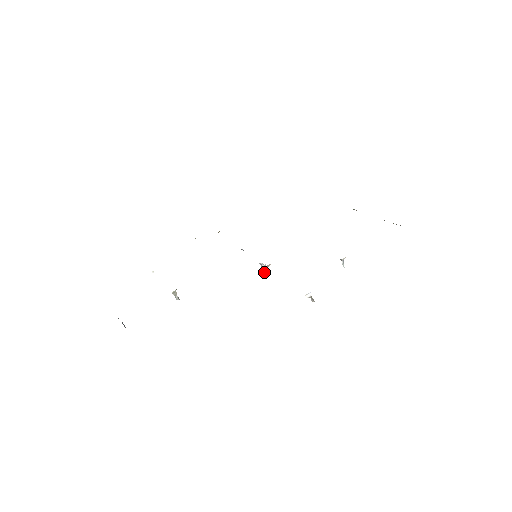
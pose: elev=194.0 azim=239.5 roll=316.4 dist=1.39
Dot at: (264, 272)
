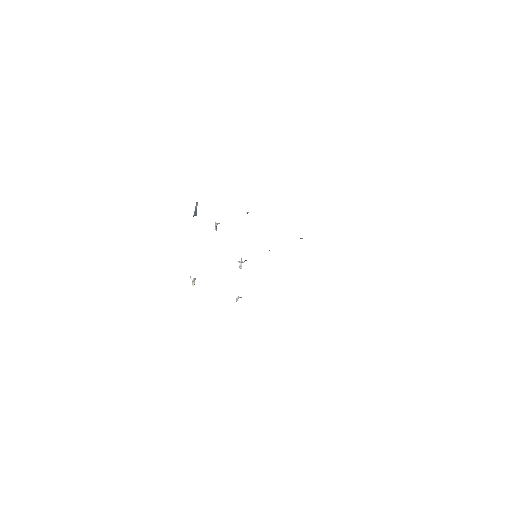
Dot at: (240, 264)
